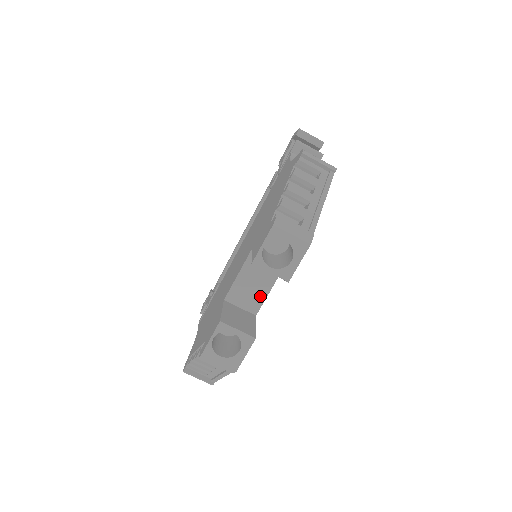
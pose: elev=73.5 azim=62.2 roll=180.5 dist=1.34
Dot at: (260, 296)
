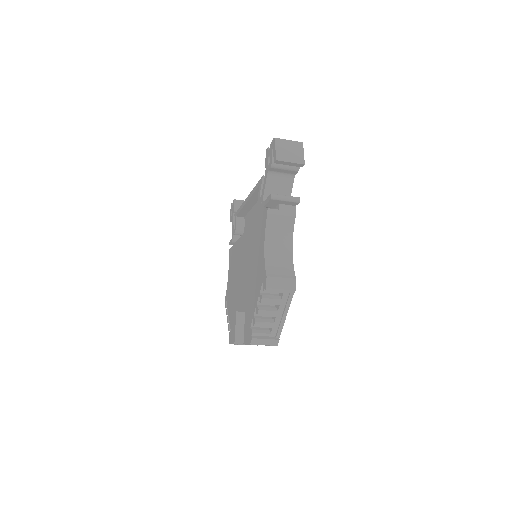
Dot at: occluded
